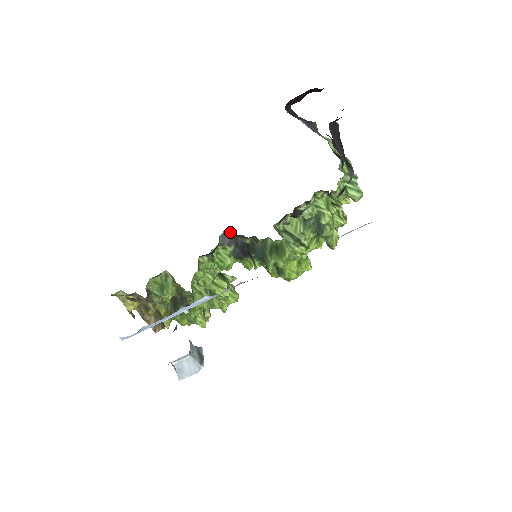
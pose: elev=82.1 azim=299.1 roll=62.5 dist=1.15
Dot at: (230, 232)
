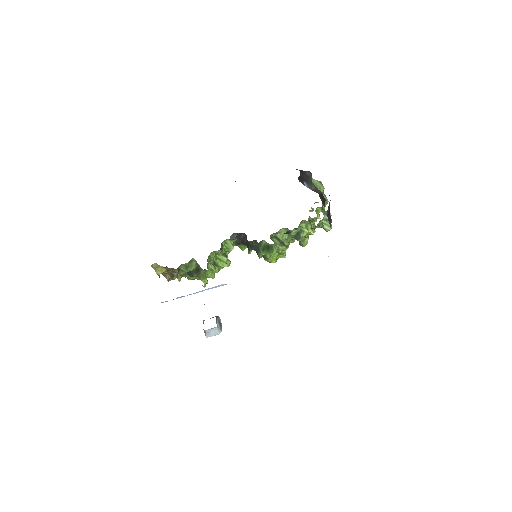
Dot at: (238, 233)
